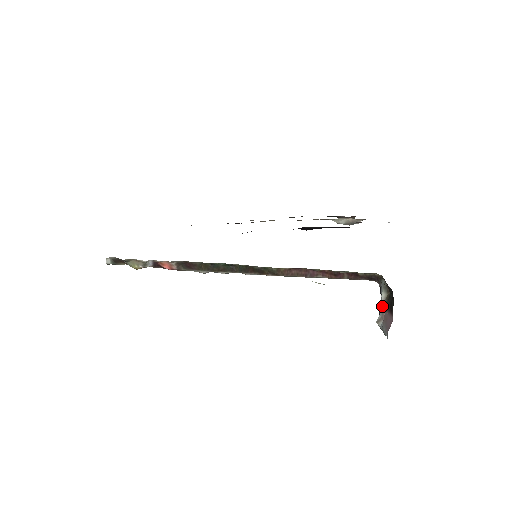
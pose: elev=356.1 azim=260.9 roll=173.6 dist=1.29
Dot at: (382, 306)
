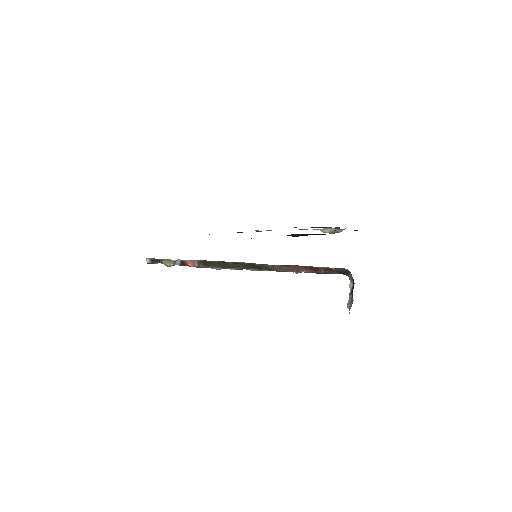
Dot at: (350, 293)
